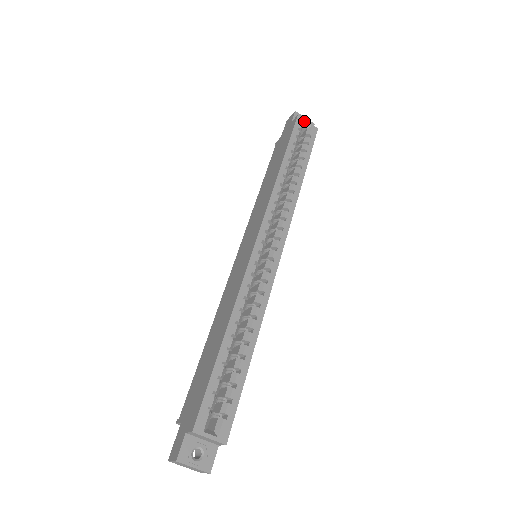
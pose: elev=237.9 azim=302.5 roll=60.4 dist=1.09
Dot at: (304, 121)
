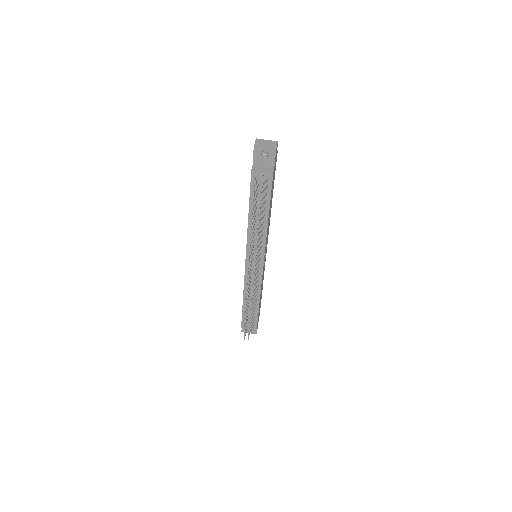
Dot at: occluded
